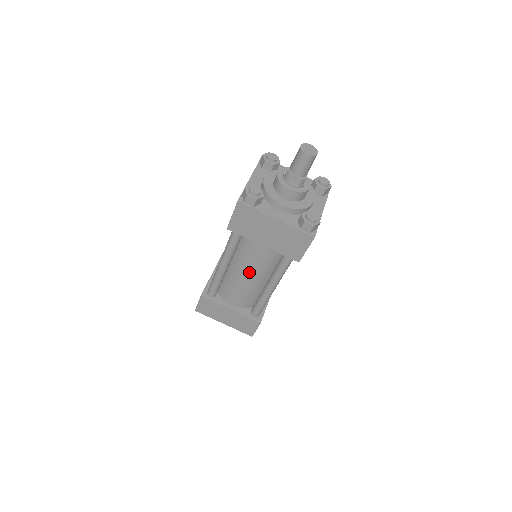
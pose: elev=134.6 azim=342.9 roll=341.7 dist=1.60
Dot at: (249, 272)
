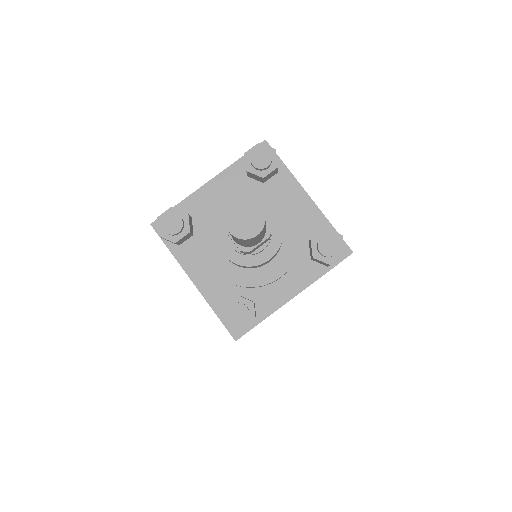
Dot at: occluded
